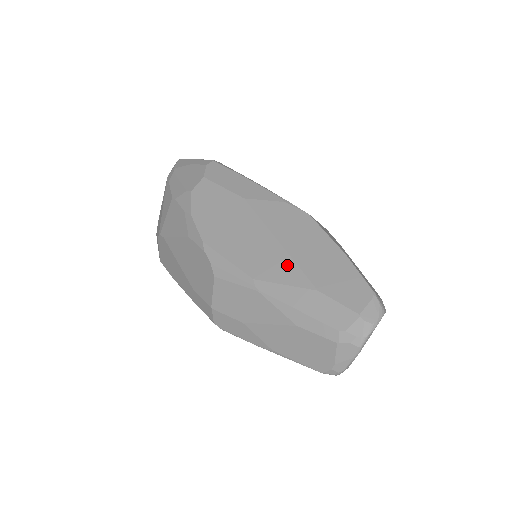
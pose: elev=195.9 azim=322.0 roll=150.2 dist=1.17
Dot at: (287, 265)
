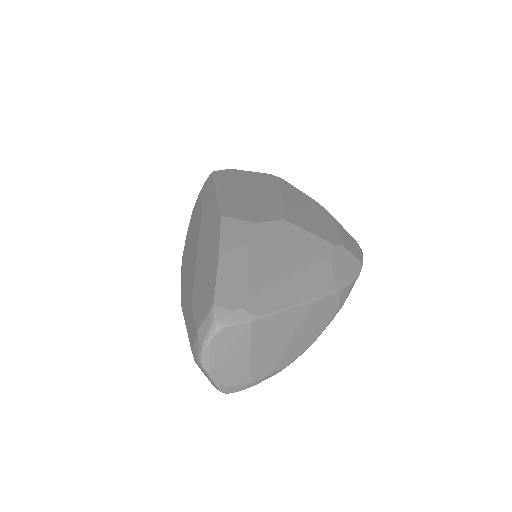
Dot at: (192, 278)
